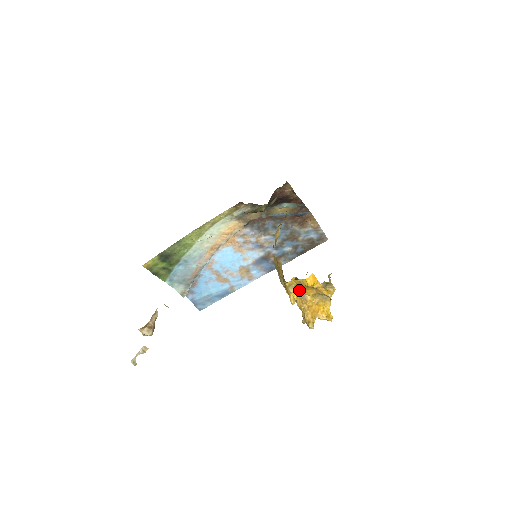
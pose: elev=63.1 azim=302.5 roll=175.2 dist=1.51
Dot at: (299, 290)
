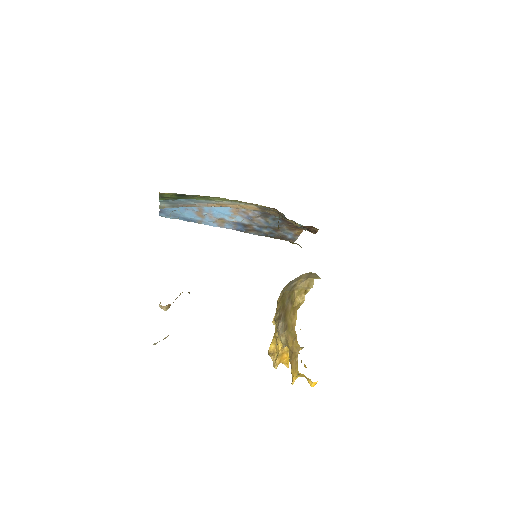
Dot at: occluded
